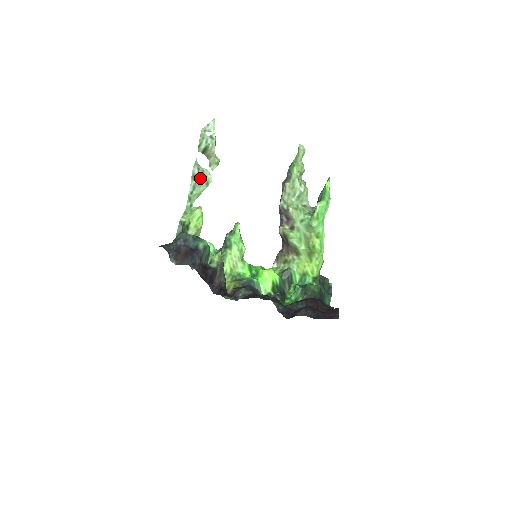
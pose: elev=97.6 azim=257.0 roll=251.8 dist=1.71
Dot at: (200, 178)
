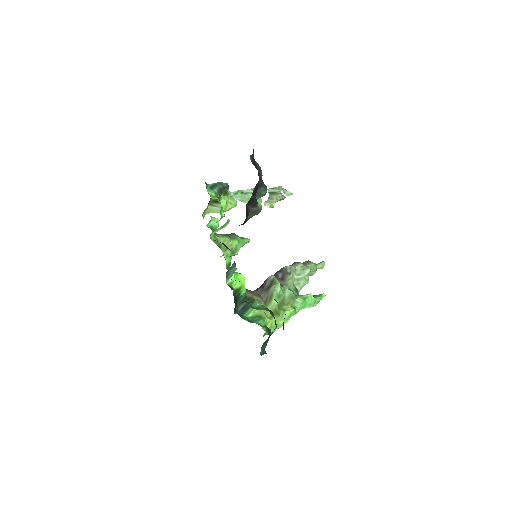
Dot at: occluded
